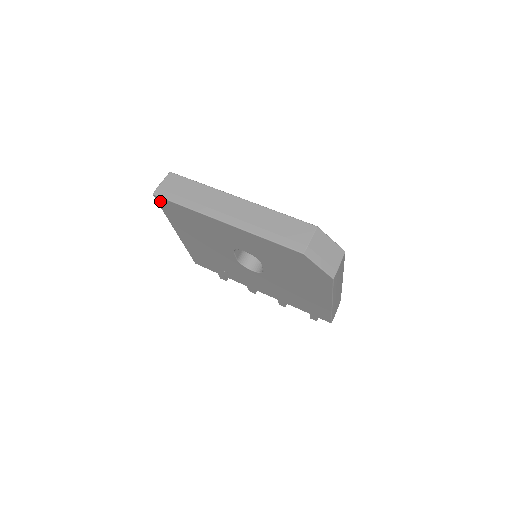
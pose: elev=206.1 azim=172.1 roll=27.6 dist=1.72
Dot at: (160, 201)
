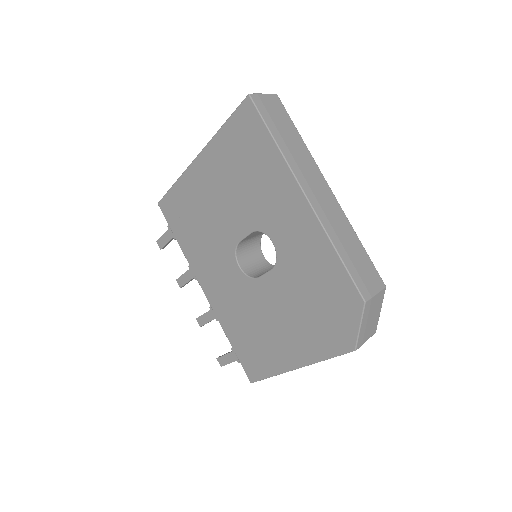
Dot at: (245, 109)
